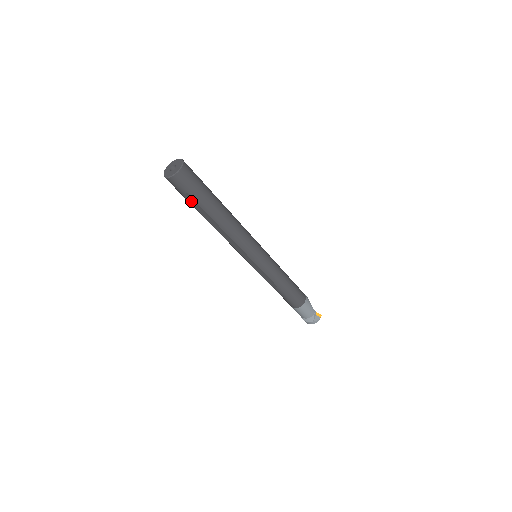
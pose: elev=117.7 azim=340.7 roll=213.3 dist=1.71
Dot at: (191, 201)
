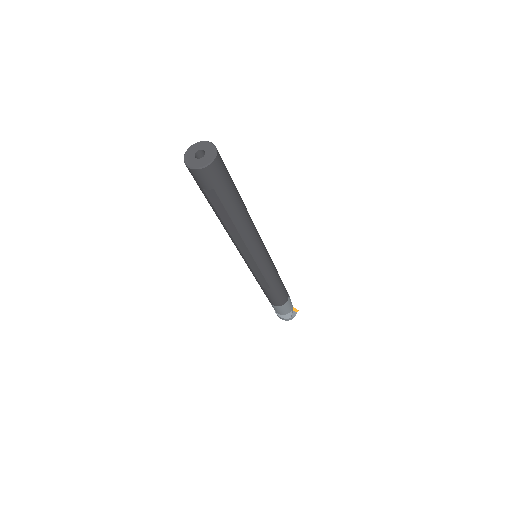
Dot at: (213, 198)
